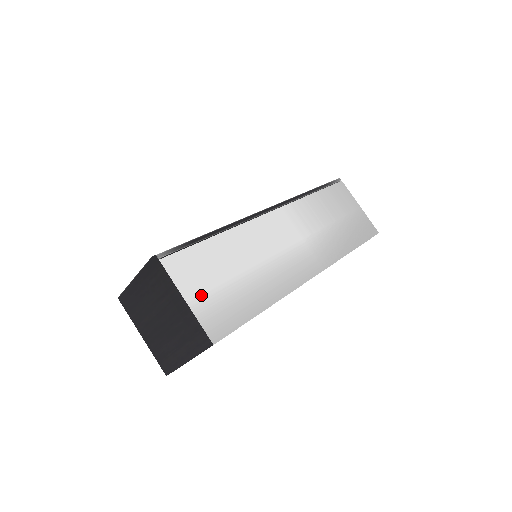
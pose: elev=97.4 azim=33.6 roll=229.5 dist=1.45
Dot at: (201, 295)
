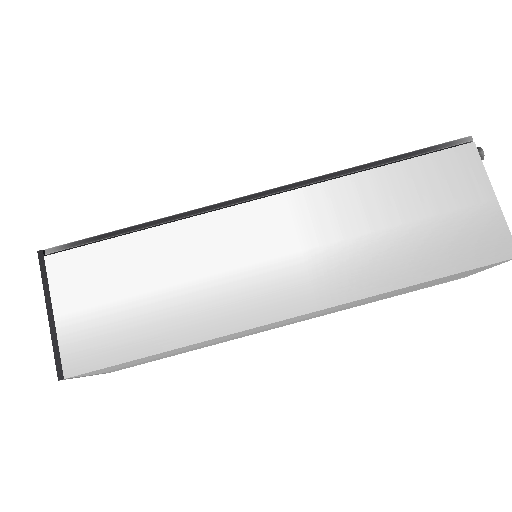
Dot at: (78, 311)
